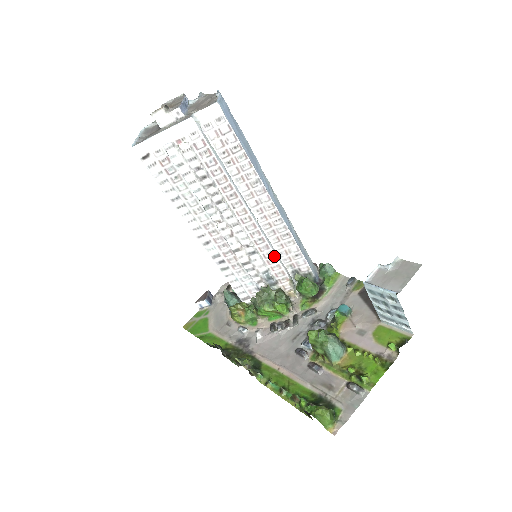
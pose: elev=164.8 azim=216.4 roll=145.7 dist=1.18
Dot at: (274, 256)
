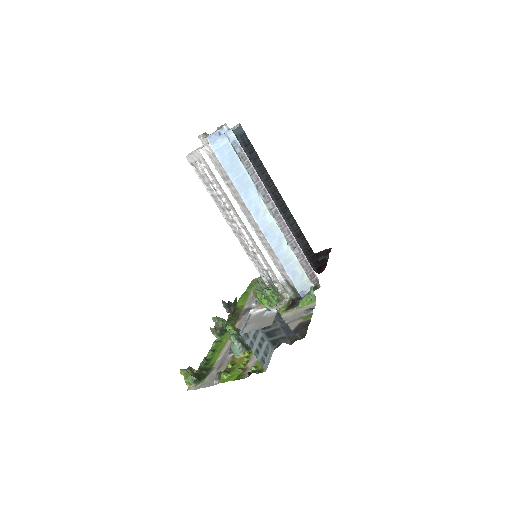
Dot at: (267, 262)
